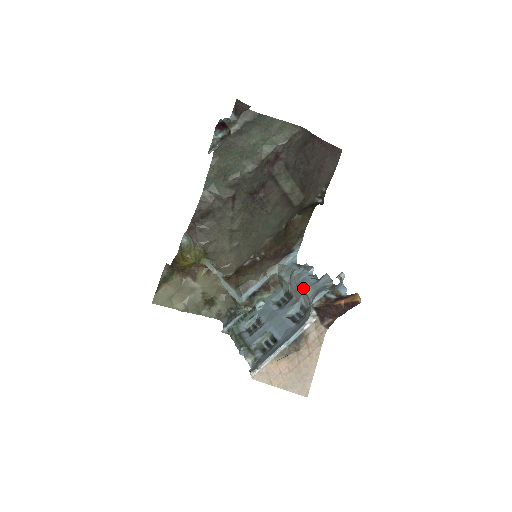
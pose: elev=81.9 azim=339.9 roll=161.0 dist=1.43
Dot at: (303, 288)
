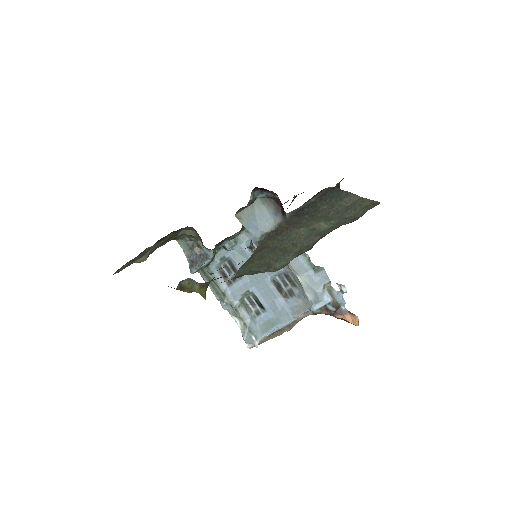
Dot at: (297, 275)
